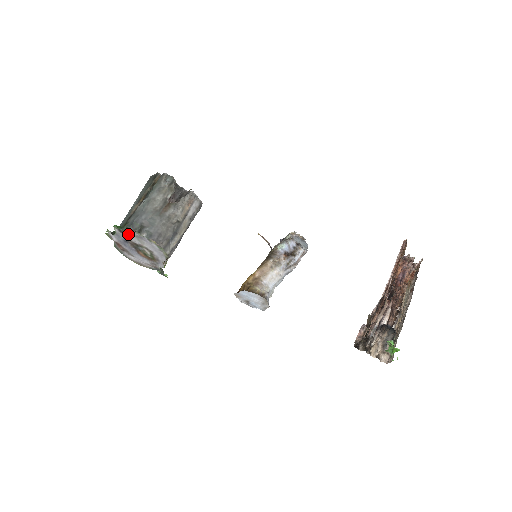
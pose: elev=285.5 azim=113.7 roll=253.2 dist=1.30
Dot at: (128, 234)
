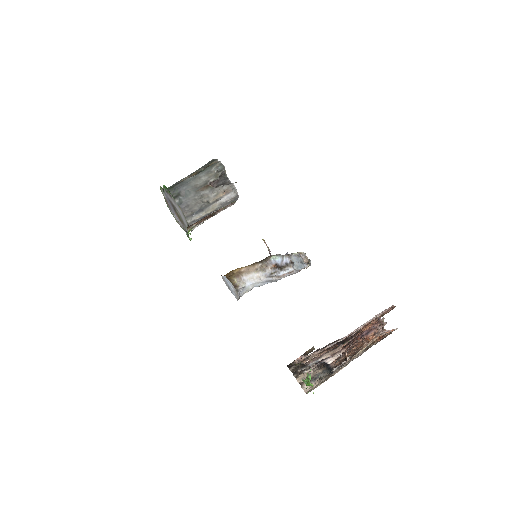
Dot at: (169, 195)
